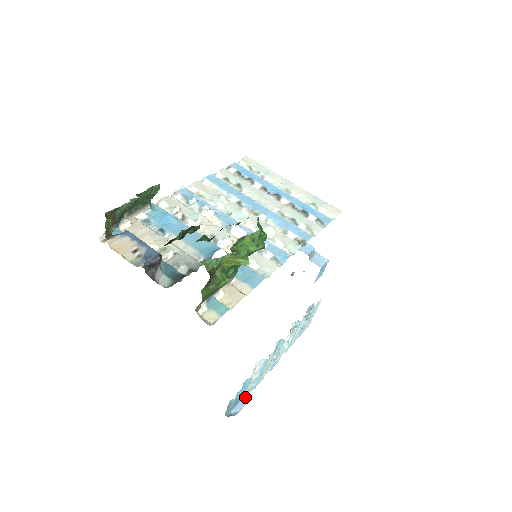
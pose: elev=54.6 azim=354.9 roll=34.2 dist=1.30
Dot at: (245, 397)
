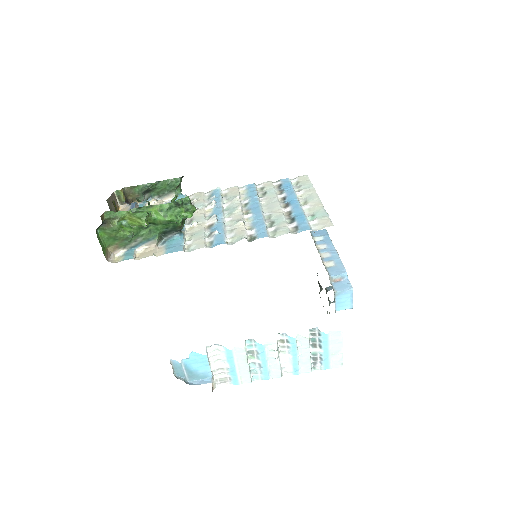
Dot at: (210, 378)
